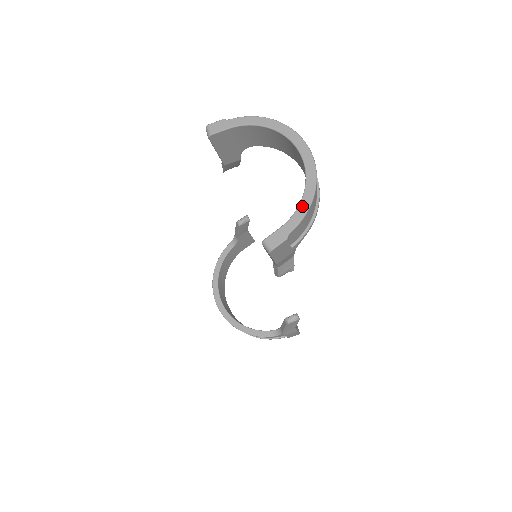
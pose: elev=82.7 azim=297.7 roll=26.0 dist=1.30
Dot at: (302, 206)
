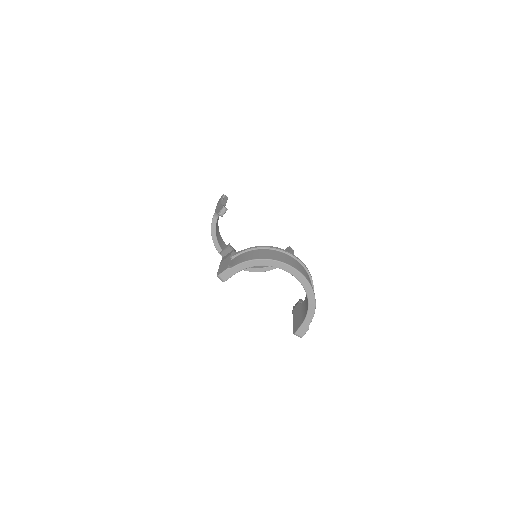
Dot at: (310, 309)
